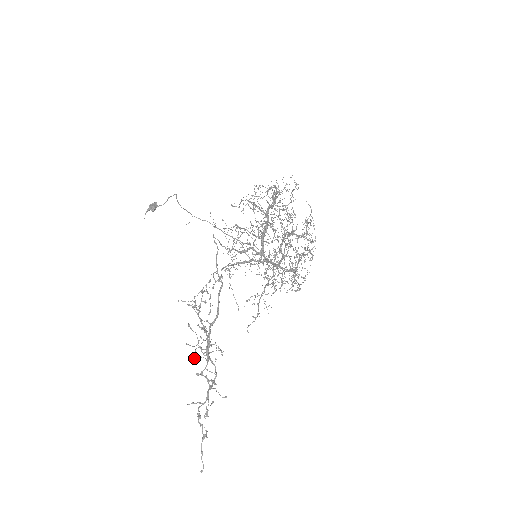
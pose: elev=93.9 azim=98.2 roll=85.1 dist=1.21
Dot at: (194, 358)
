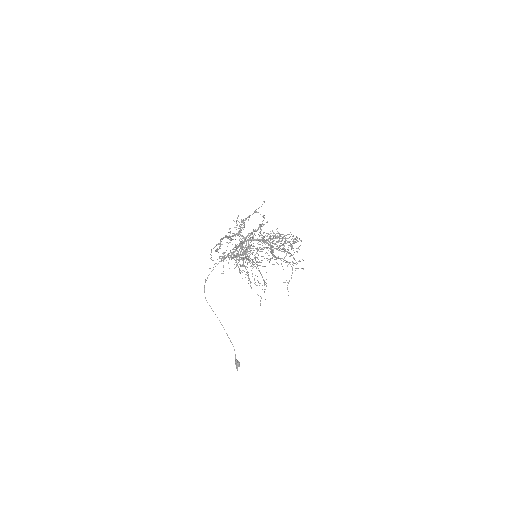
Dot at: (230, 240)
